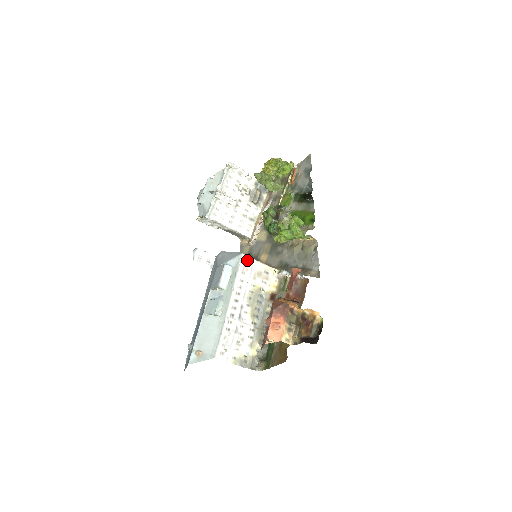
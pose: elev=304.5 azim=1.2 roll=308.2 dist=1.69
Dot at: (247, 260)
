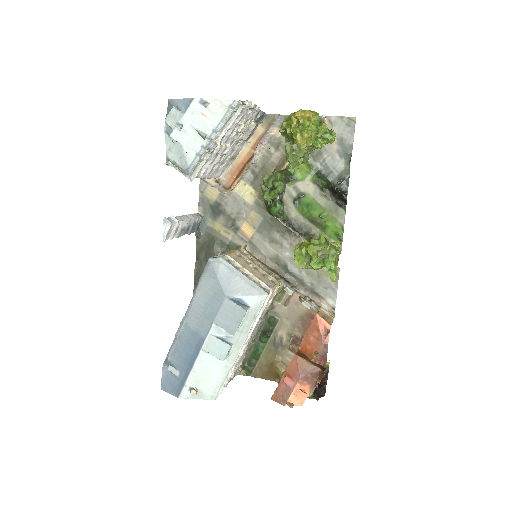
Dot at: occluded
